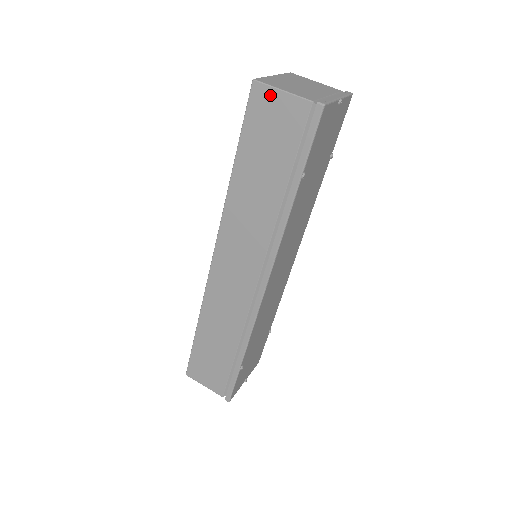
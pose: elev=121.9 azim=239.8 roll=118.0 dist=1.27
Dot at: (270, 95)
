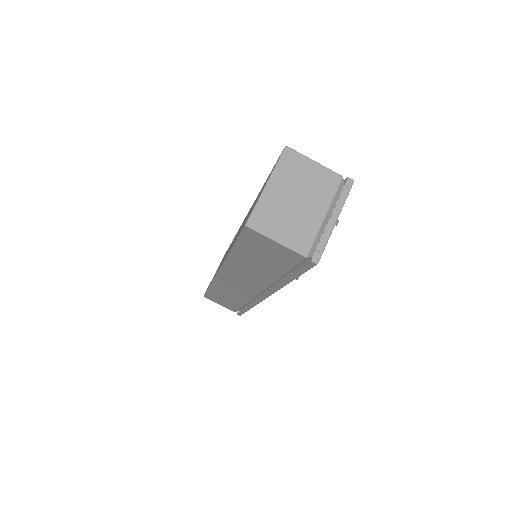
Dot at: (264, 239)
